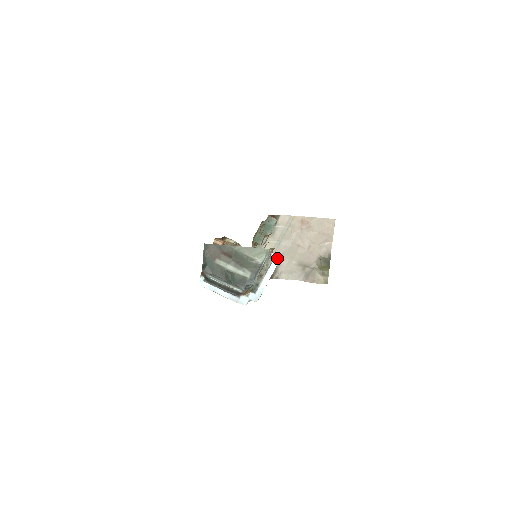
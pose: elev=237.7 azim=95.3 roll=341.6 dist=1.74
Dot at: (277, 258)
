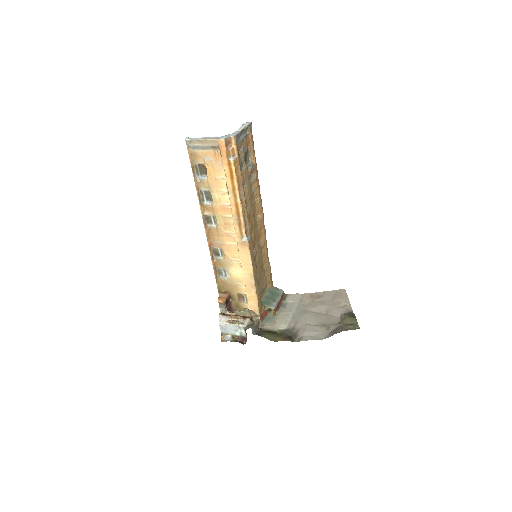
Dot at: (247, 123)
